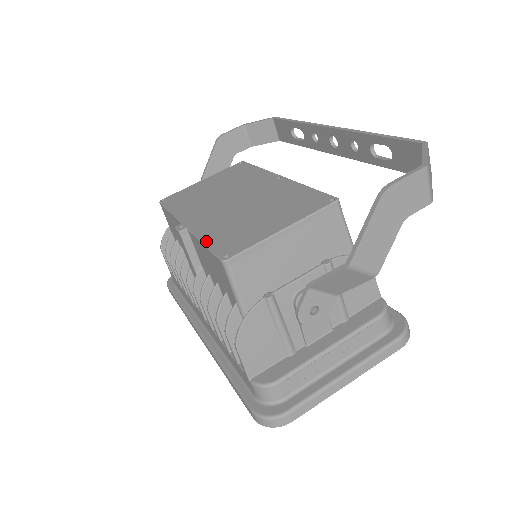
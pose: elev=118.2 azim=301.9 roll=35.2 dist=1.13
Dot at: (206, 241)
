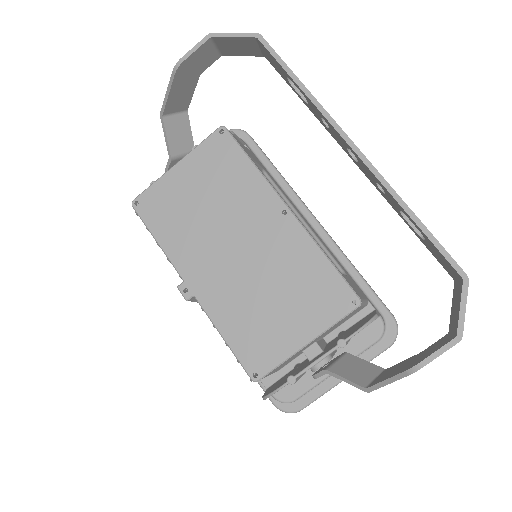
Dot at: (226, 336)
